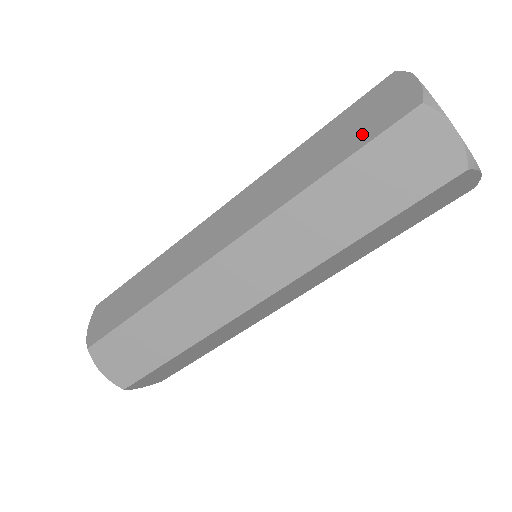
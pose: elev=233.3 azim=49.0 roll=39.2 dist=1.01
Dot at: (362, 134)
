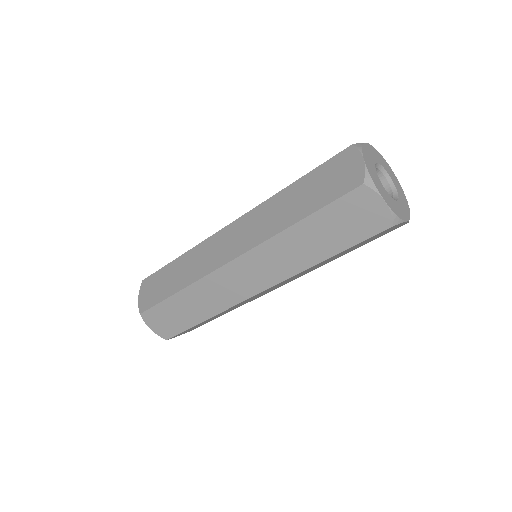
Dot at: (325, 195)
